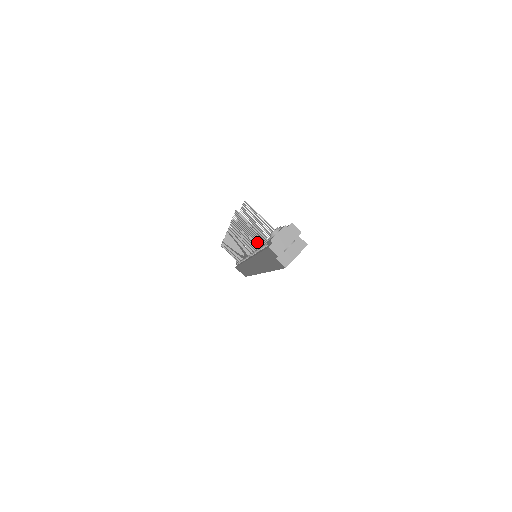
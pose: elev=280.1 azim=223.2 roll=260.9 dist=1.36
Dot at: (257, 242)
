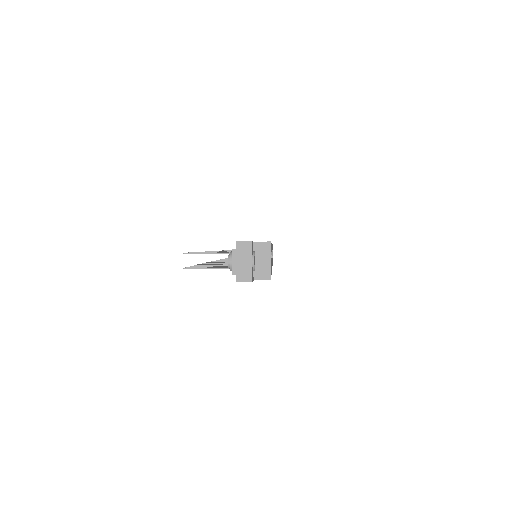
Dot at: occluded
